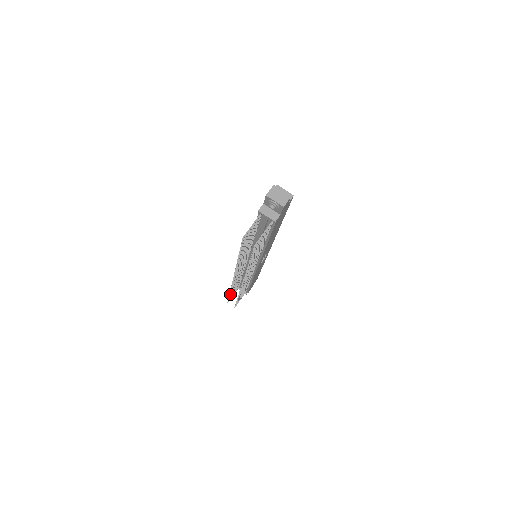
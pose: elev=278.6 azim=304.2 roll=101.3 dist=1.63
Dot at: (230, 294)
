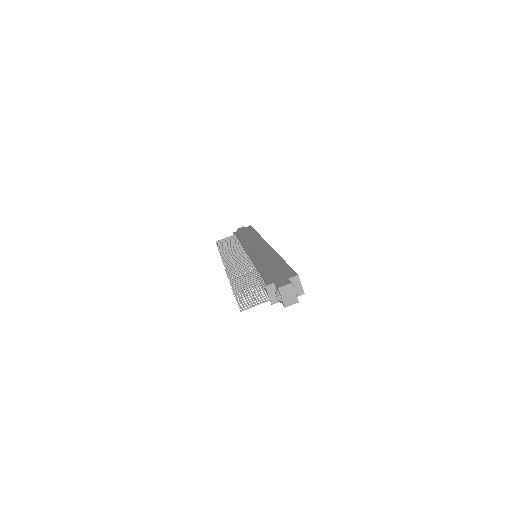
Dot at: (219, 248)
